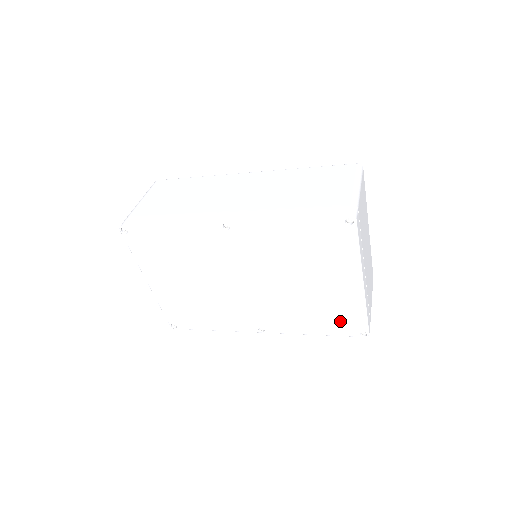
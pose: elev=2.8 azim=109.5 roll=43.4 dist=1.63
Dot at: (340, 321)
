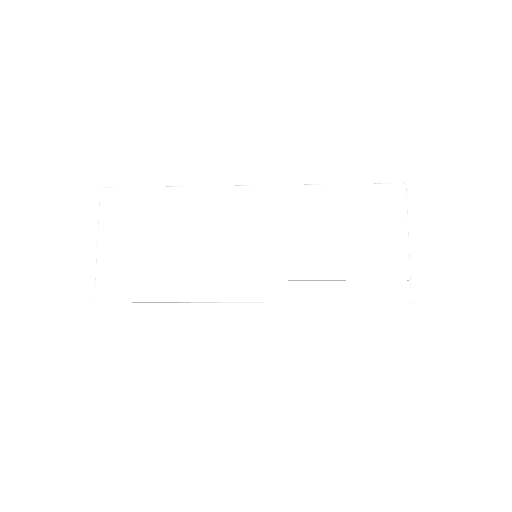
Dot at: occluded
